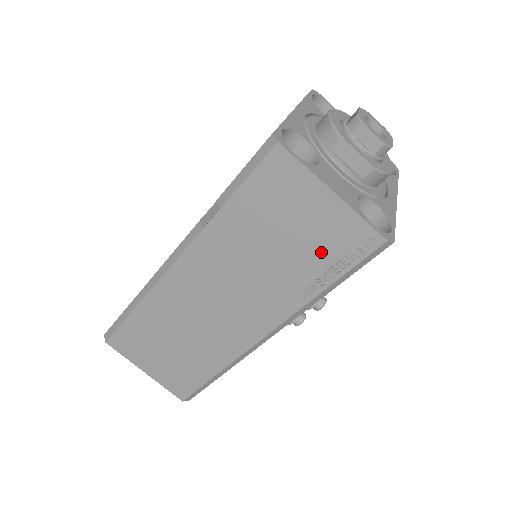
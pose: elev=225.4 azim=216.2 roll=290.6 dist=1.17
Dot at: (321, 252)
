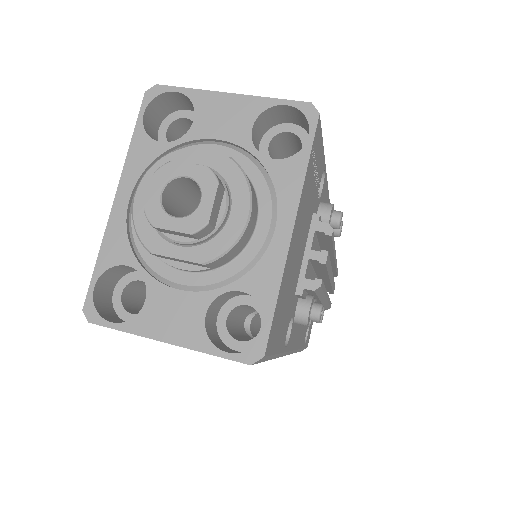
Dot at: occluded
